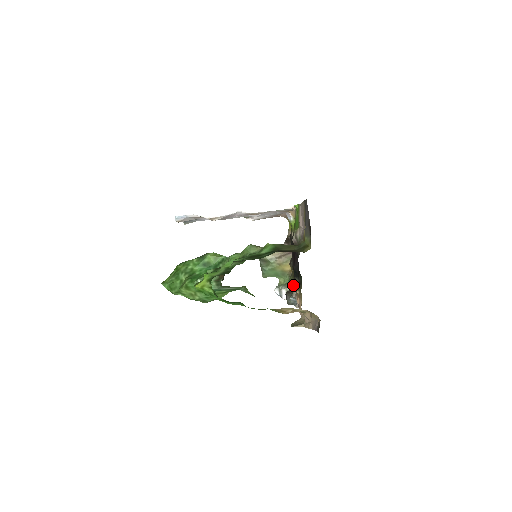
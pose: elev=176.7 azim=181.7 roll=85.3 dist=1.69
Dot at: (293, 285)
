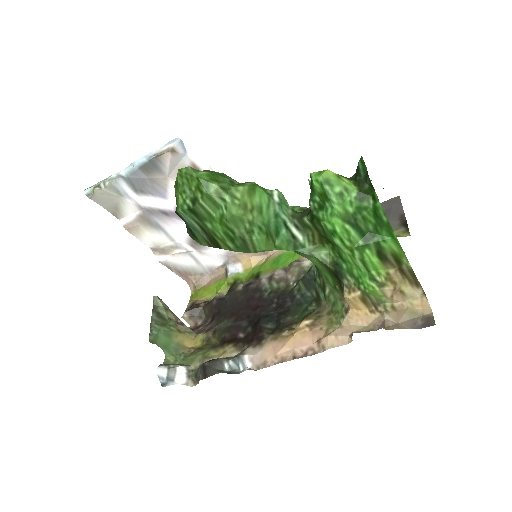
Dot at: (234, 346)
